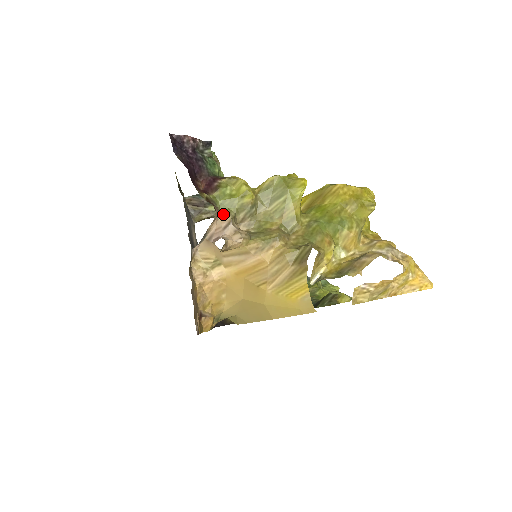
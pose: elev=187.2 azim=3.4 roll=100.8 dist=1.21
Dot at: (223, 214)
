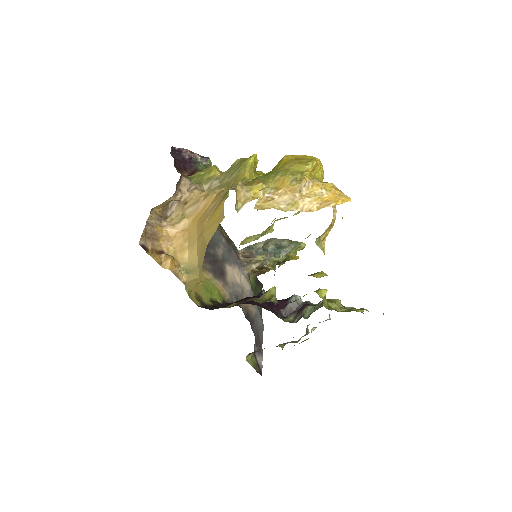
Dot at: occluded
